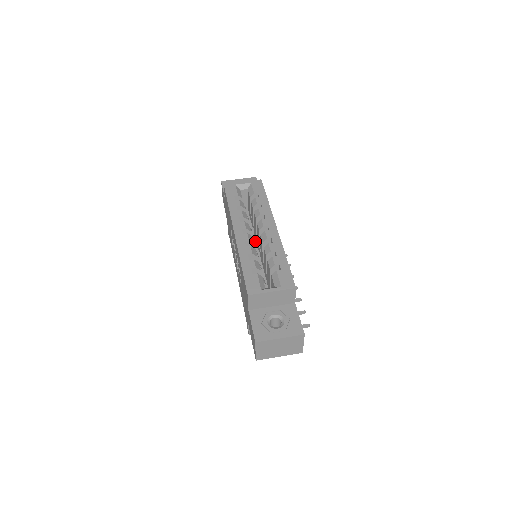
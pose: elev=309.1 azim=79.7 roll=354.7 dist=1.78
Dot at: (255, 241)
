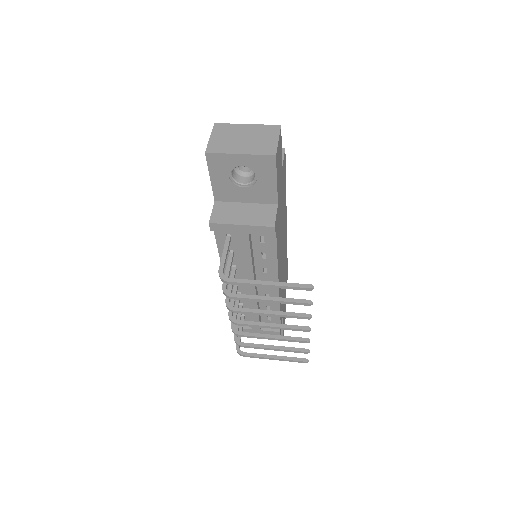
Dot at: occluded
